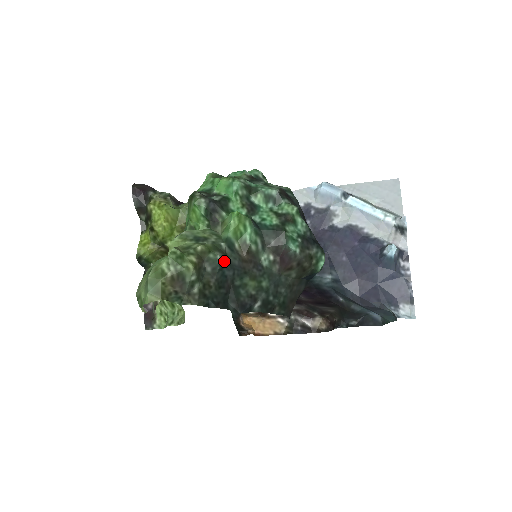
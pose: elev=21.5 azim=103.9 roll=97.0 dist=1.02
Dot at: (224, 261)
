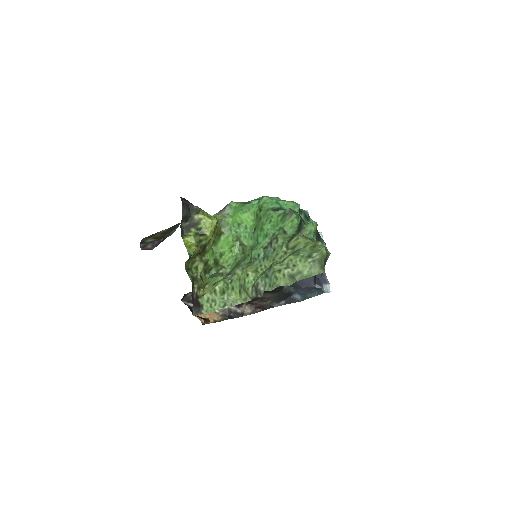
Dot at: occluded
